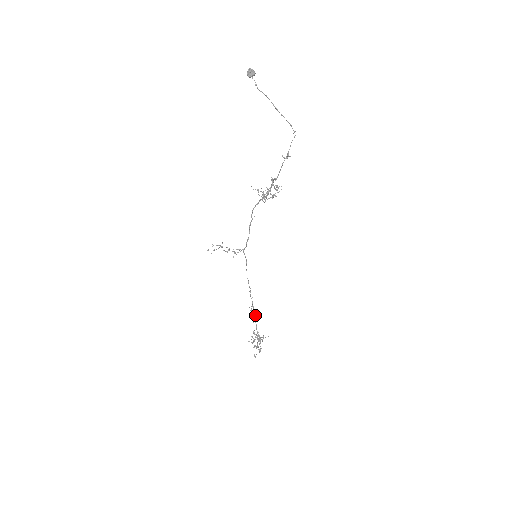
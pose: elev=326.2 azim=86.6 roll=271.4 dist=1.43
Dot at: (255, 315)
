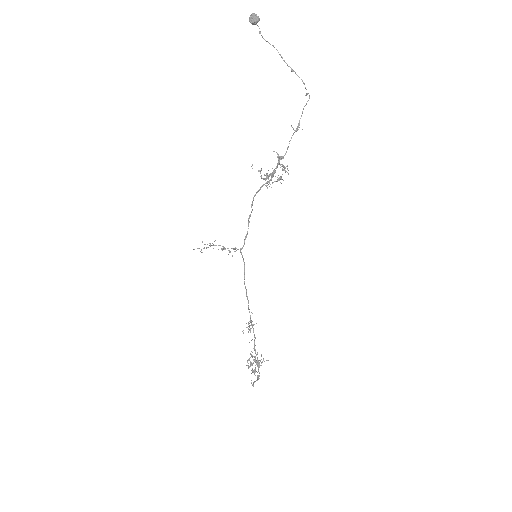
Dot at: (253, 332)
